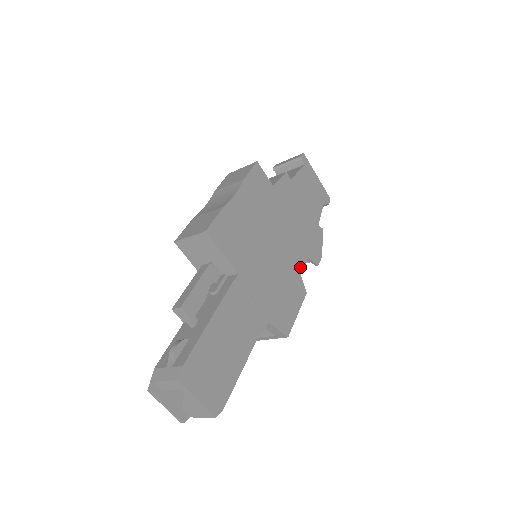
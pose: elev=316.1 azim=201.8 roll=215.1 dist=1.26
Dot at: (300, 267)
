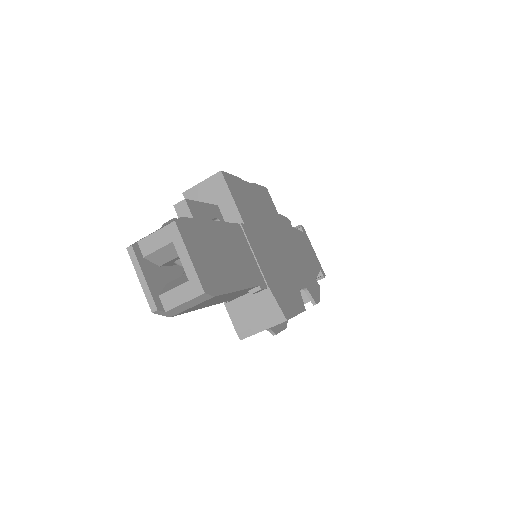
Dot at: (299, 286)
